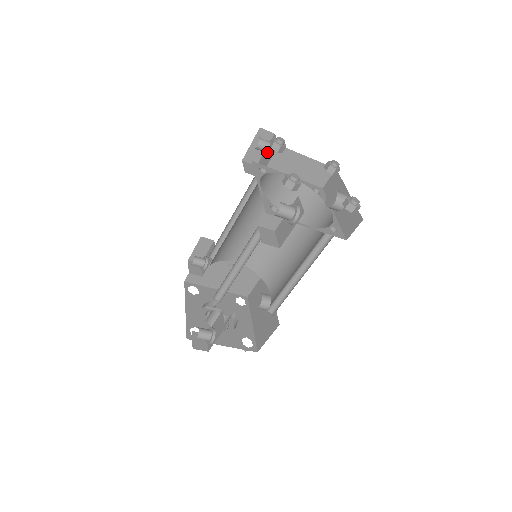
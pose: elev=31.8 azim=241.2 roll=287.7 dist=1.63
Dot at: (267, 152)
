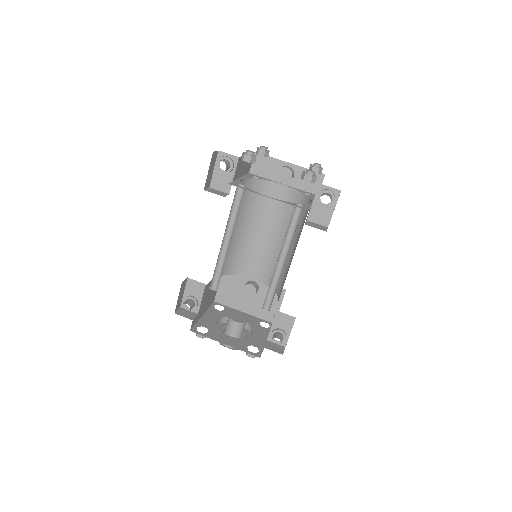
Dot at: (228, 169)
